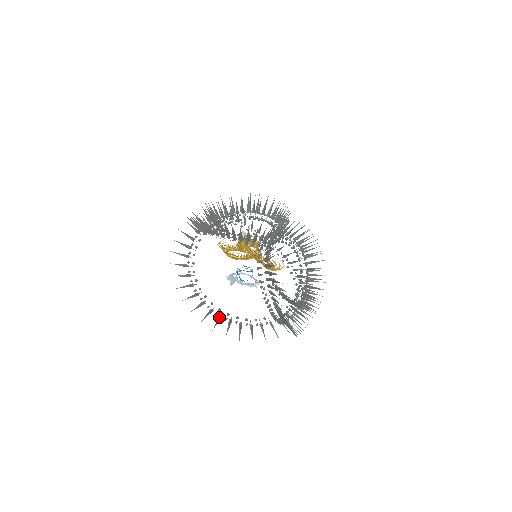
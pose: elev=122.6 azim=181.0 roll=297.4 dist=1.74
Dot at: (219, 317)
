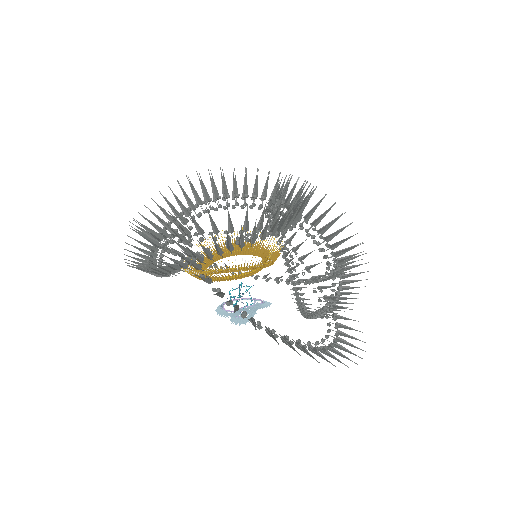
Dot at: (333, 348)
